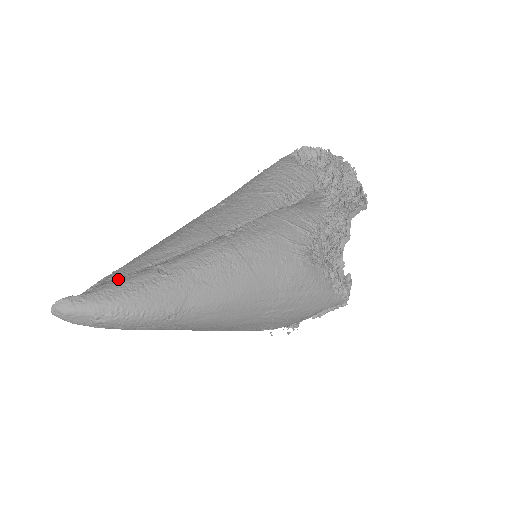
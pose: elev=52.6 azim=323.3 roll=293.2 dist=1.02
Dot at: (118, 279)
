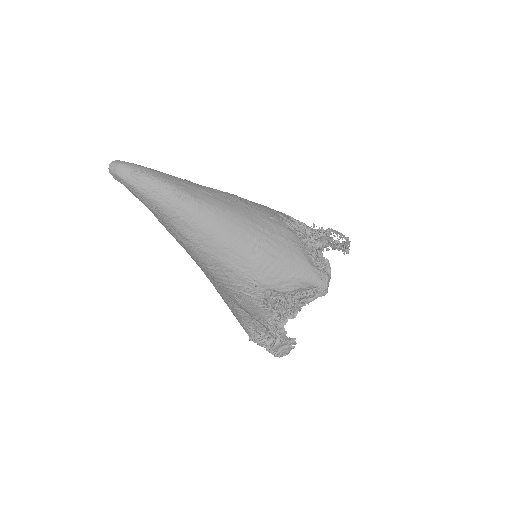
Dot at: occluded
